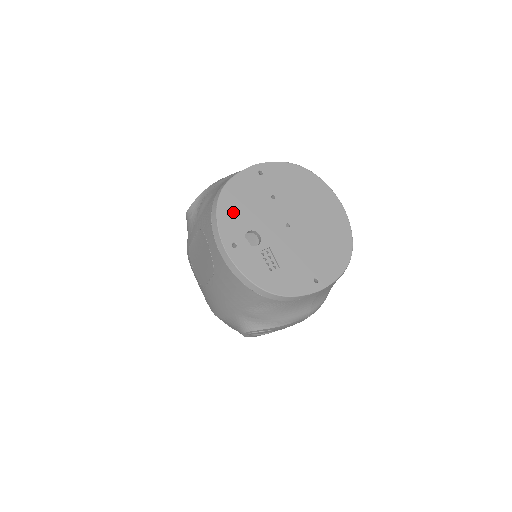
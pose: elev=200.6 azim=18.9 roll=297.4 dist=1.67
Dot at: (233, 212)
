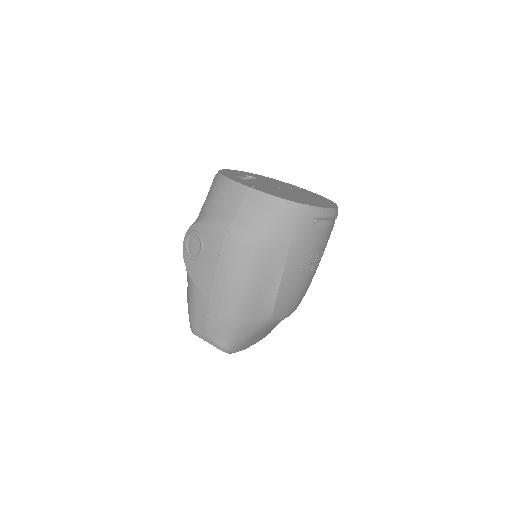
Dot at: (259, 176)
